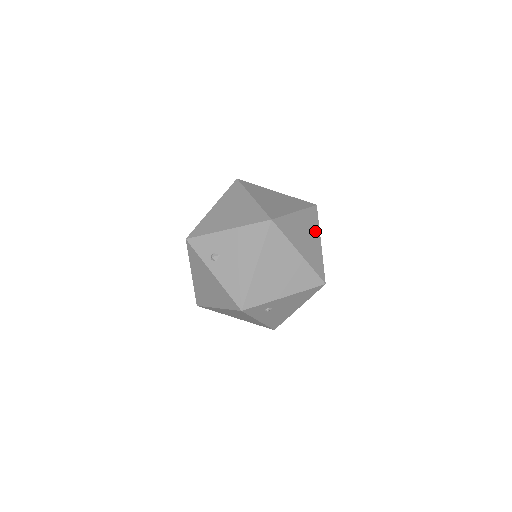
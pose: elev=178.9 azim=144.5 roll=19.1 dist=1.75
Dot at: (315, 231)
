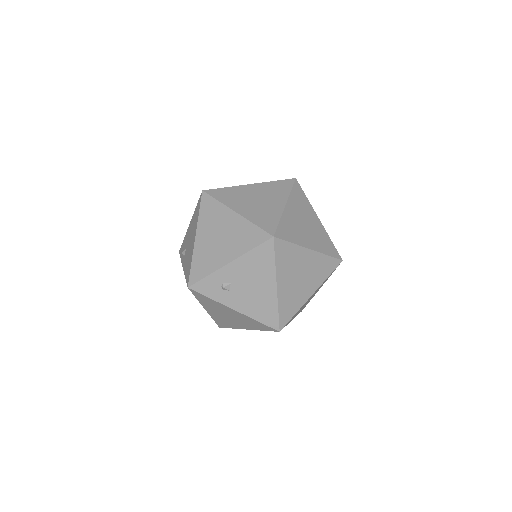
Dot at: (279, 197)
